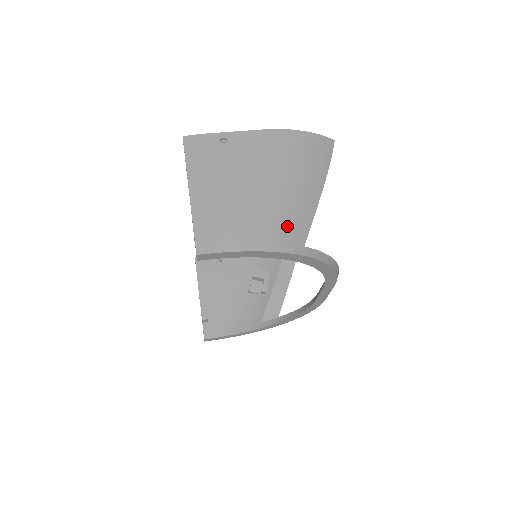
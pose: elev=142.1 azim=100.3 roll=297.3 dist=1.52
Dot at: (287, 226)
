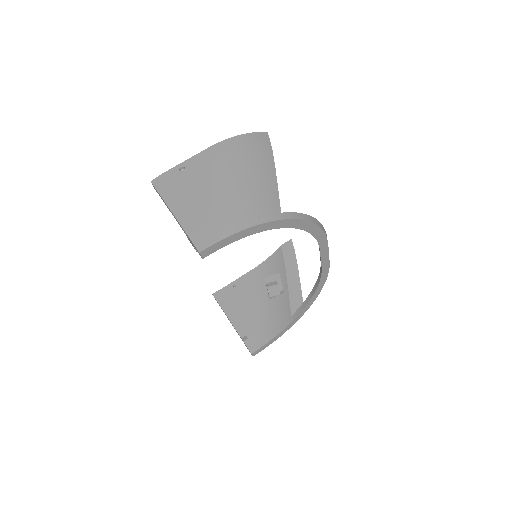
Dot at: (259, 203)
